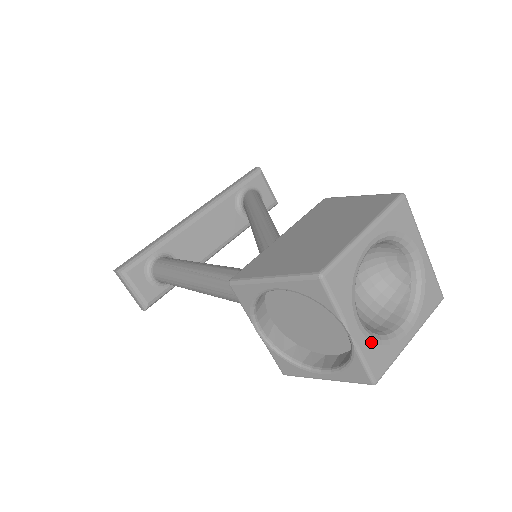
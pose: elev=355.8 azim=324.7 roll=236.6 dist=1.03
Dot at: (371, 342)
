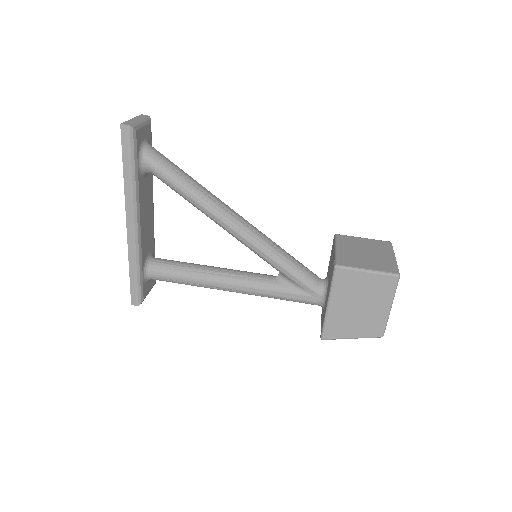
Dot at: occluded
